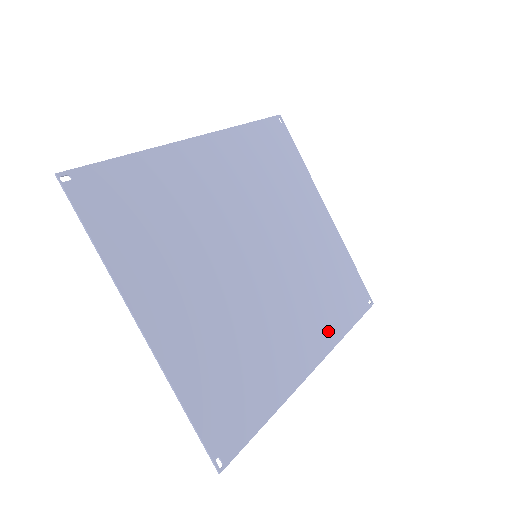
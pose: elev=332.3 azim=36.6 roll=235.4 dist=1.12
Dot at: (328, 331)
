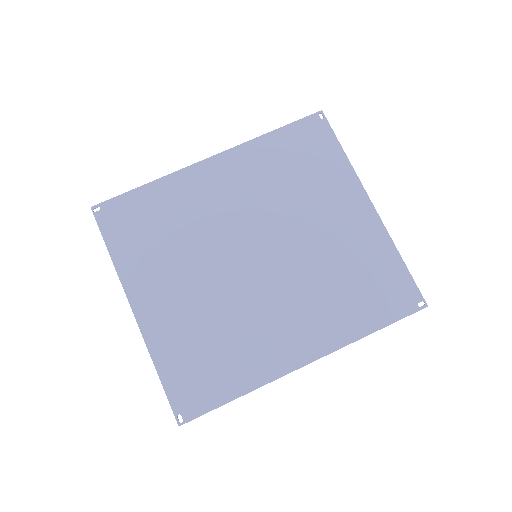
Dot at: (337, 330)
